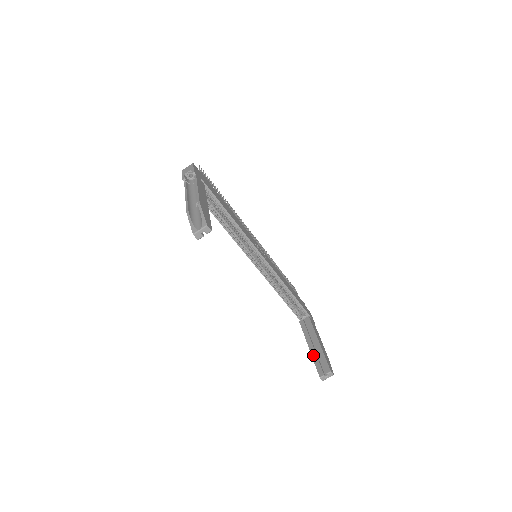
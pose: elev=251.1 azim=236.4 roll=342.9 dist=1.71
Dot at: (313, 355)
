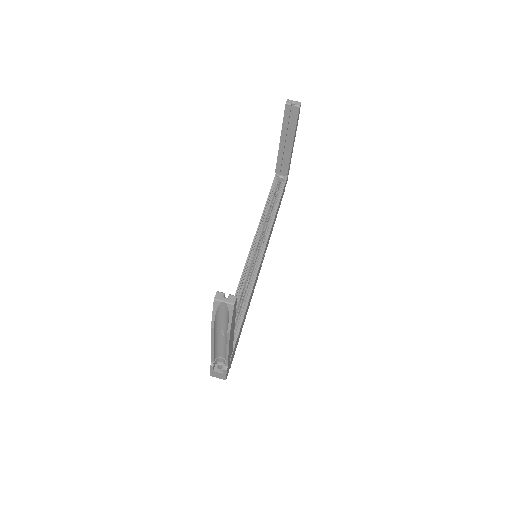
Dot at: occluded
